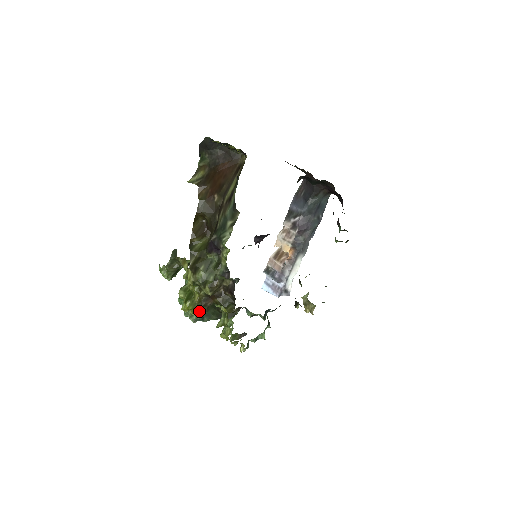
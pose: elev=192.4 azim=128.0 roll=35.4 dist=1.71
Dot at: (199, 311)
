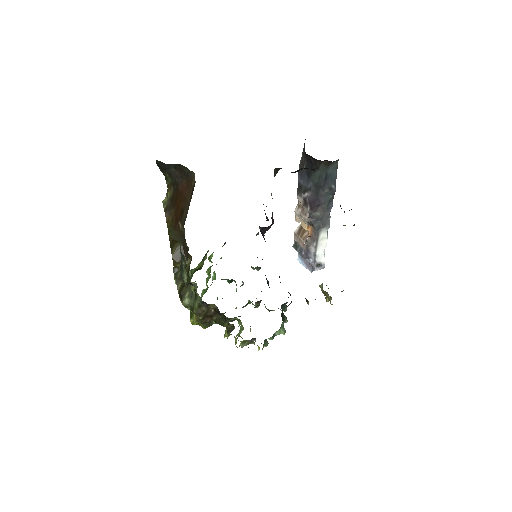
Dot at: (202, 327)
